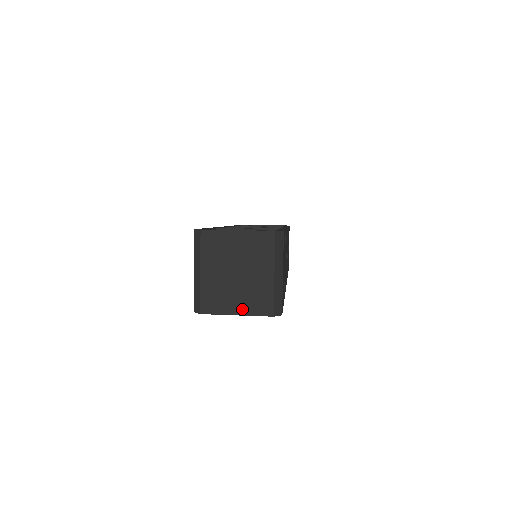
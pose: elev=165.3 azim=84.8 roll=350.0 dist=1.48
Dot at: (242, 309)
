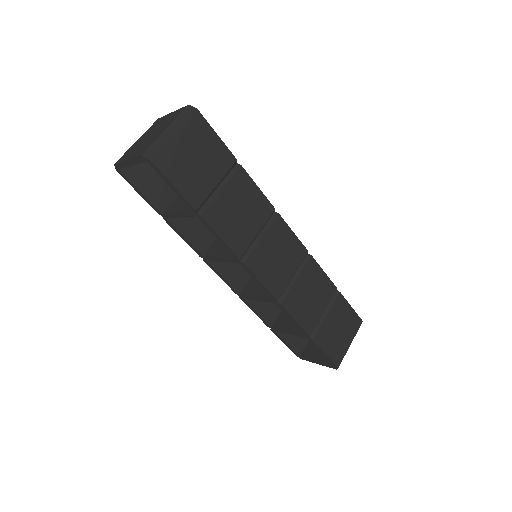
Dot at: (132, 155)
